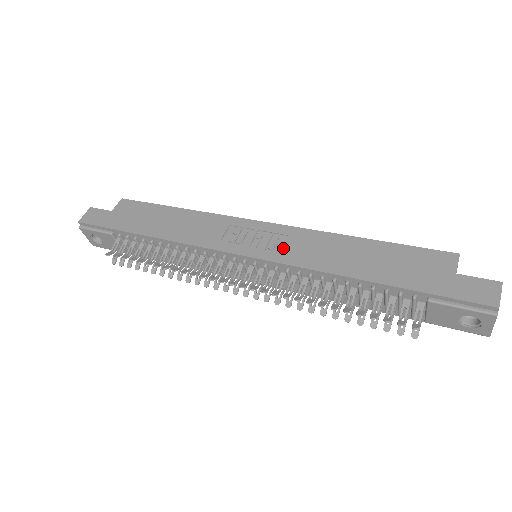
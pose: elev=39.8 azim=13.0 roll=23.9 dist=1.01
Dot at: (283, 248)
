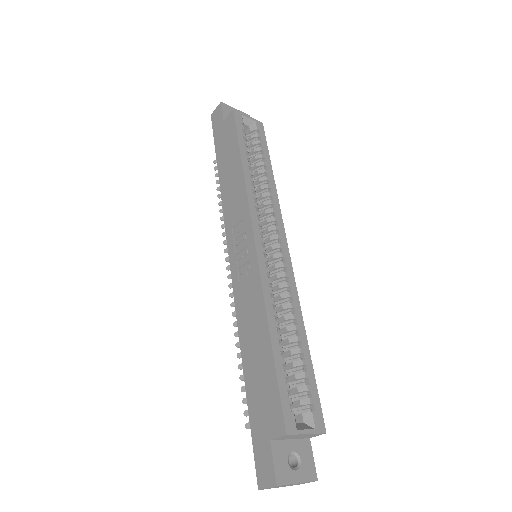
Dot at: (242, 282)
